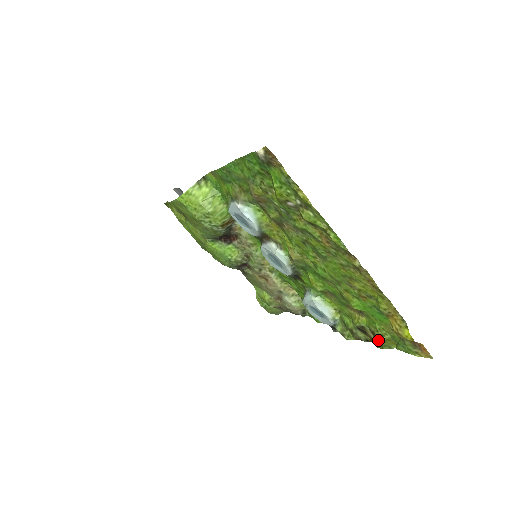
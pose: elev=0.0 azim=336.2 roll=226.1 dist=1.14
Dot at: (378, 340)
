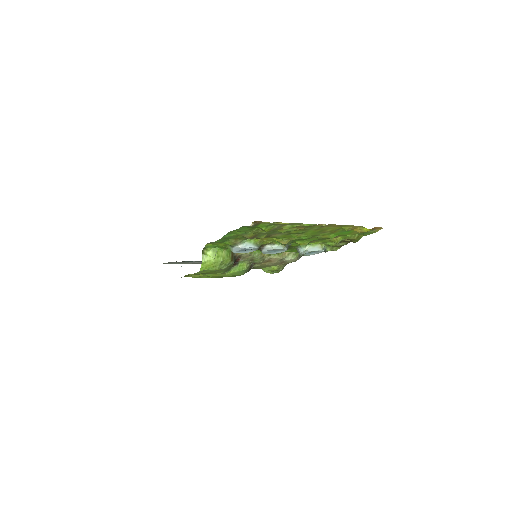
Dot at: (353, 240)
